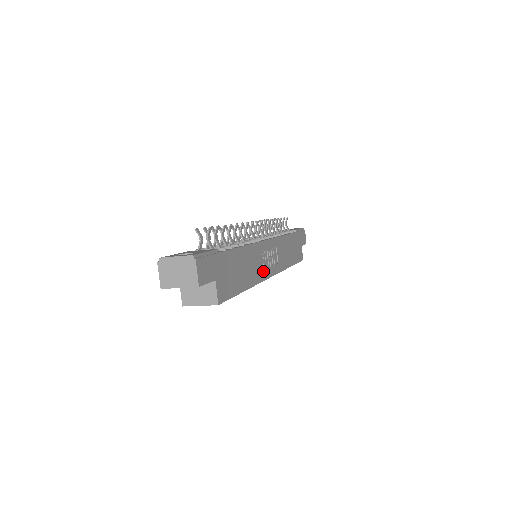
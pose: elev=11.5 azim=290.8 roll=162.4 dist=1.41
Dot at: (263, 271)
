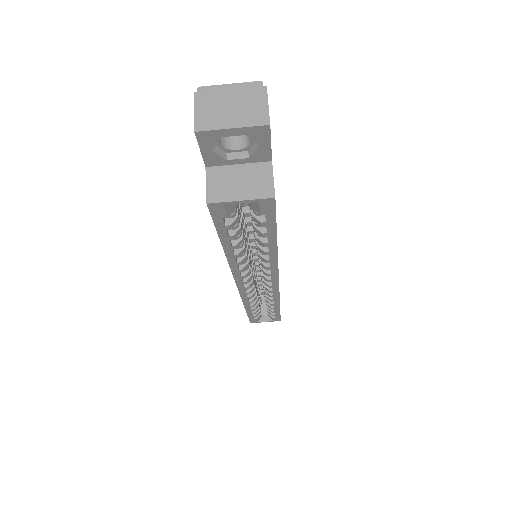
Dot at: occluded
